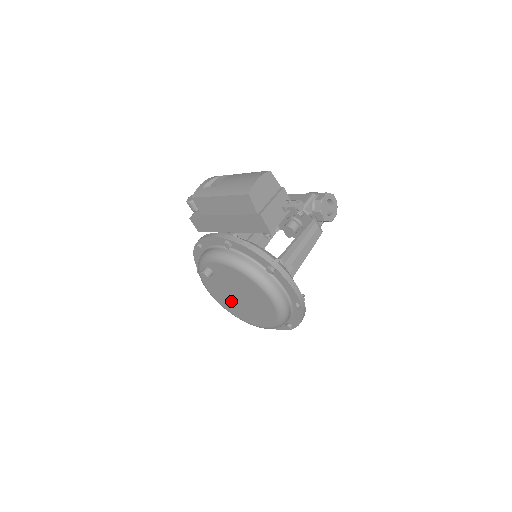
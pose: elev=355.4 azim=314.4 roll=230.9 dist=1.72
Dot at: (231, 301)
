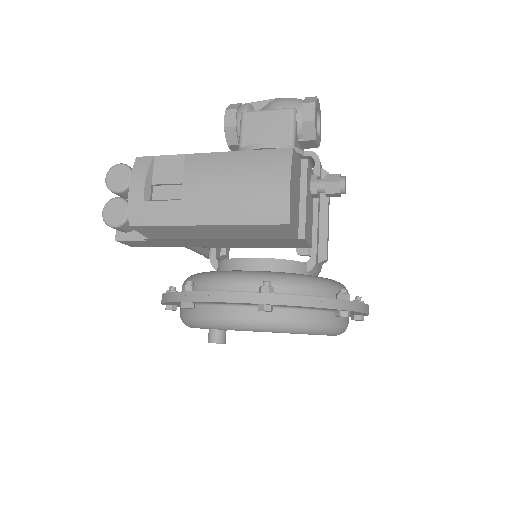
Dot at: occluded
